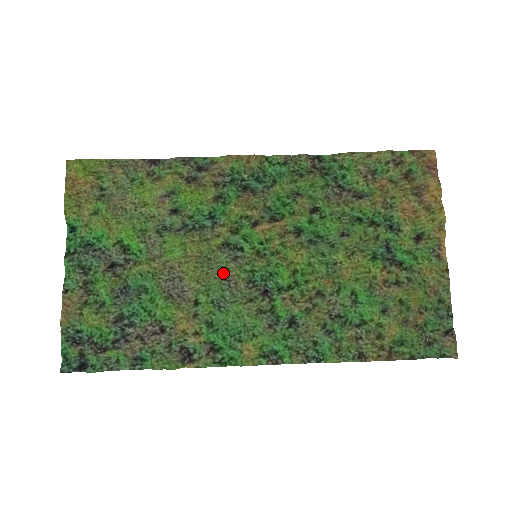
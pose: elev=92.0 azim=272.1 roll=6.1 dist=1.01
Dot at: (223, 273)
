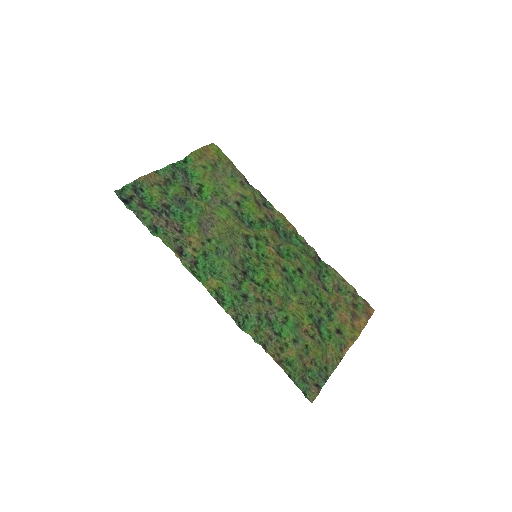
Dot at: (234, 245)
